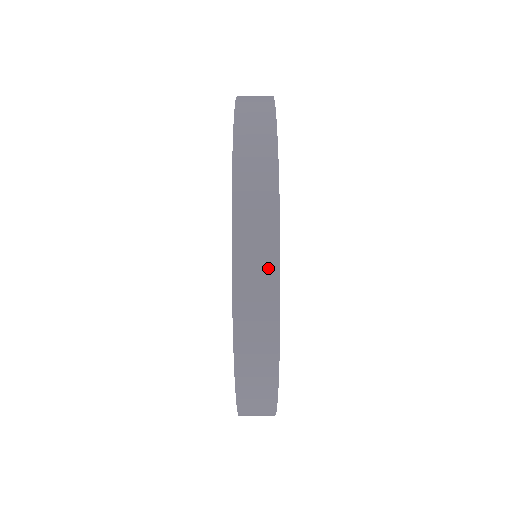
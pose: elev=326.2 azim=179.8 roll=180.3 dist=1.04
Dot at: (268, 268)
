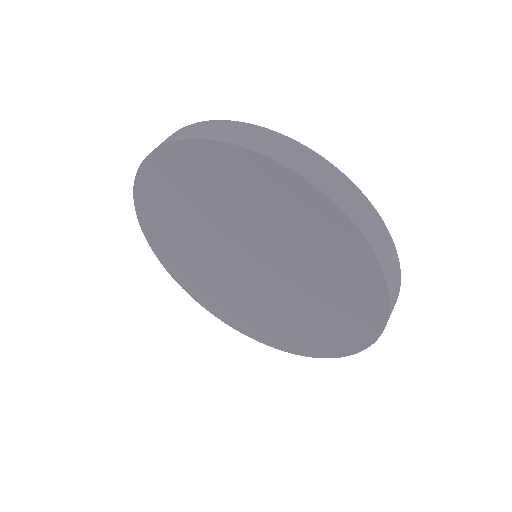
Dot at: (316, 161)
